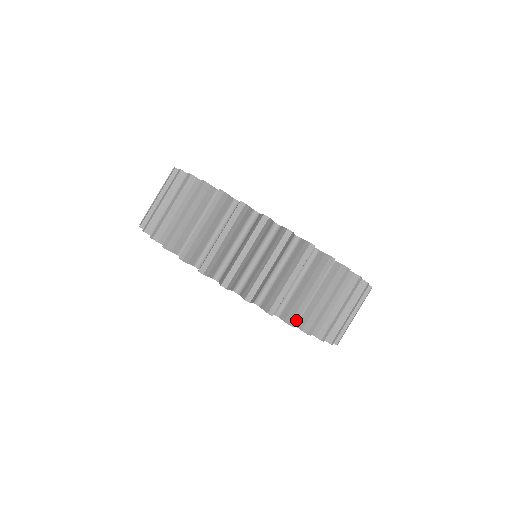
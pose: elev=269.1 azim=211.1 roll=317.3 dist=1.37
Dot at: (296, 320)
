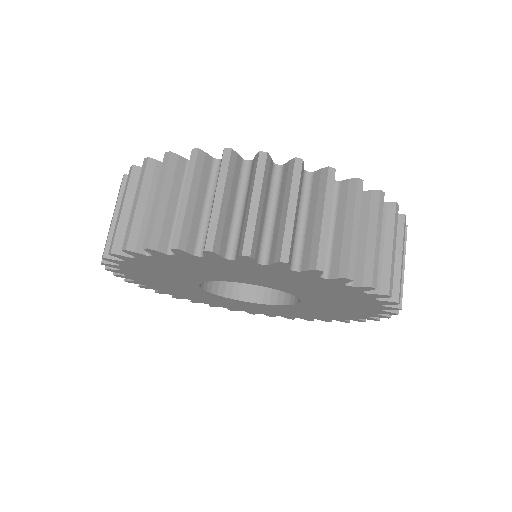
Dot at: (250, 246)
